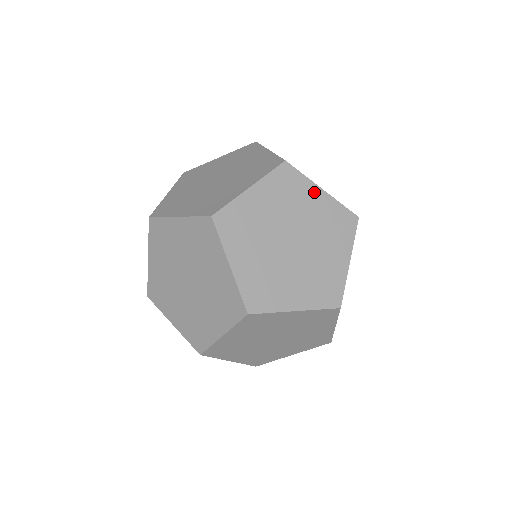
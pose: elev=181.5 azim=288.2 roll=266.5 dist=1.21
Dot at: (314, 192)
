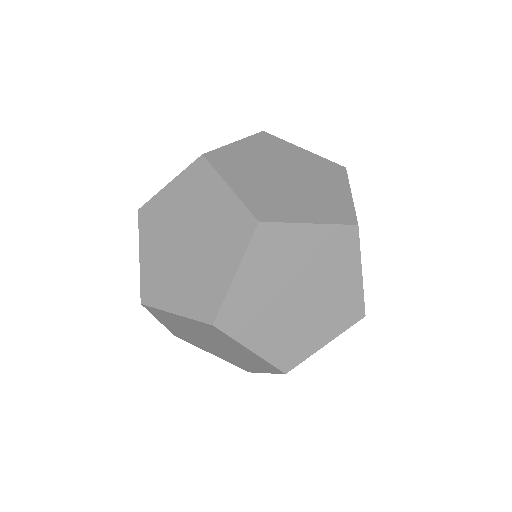
Dot at: occluded
